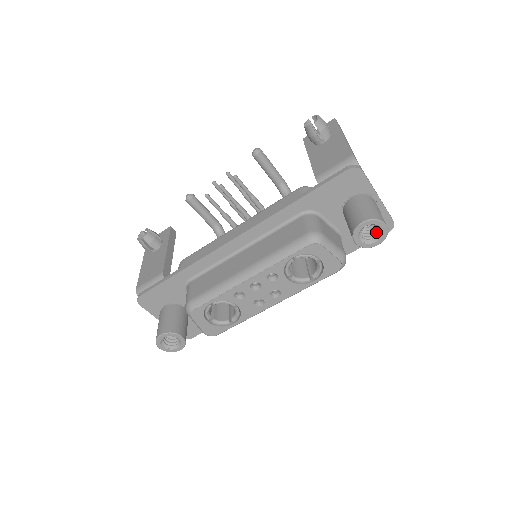
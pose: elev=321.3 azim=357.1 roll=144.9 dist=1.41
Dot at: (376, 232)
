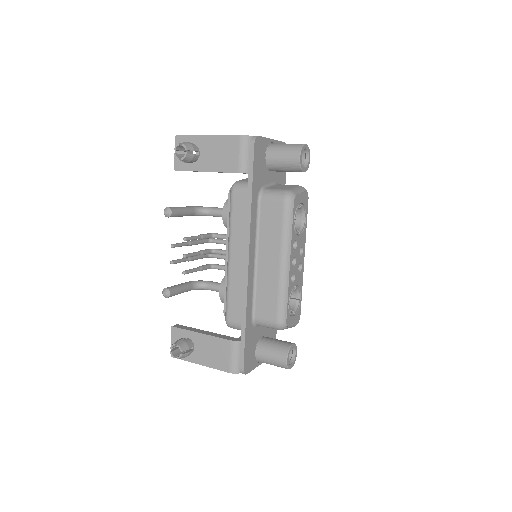
Dot at: (302, 154)
